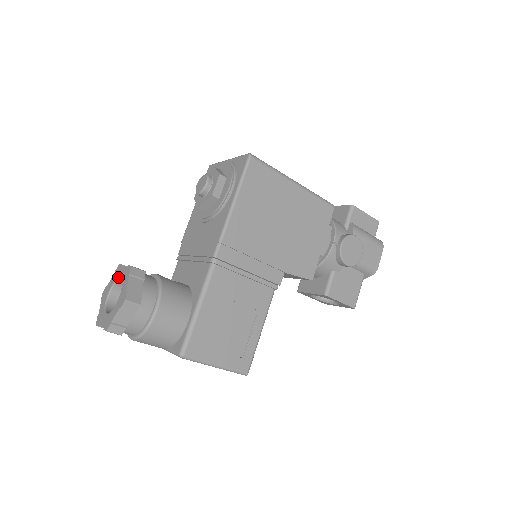
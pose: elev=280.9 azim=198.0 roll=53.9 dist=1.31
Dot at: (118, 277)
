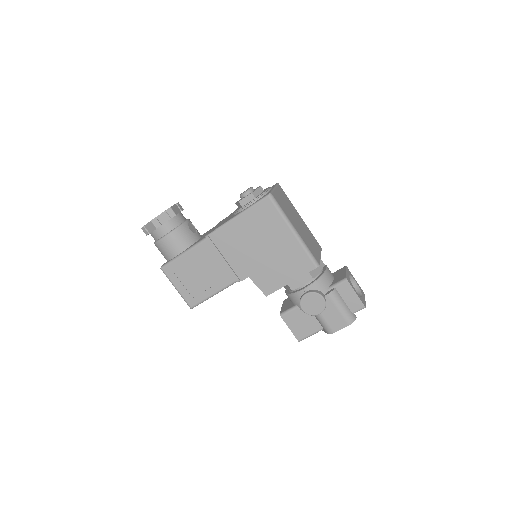
Dot at: occluded
